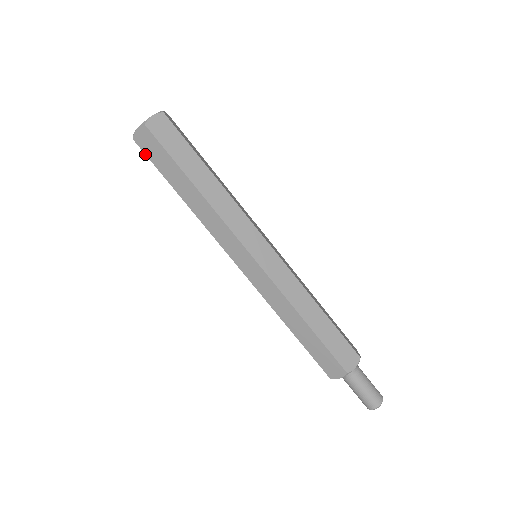
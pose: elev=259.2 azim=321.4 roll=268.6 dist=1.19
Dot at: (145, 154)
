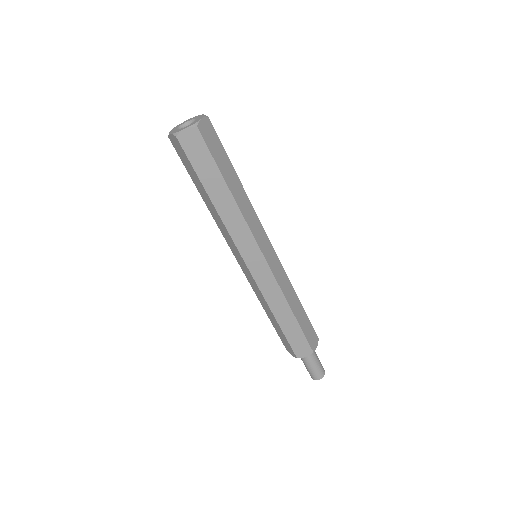
Dot at: (177, 152)
